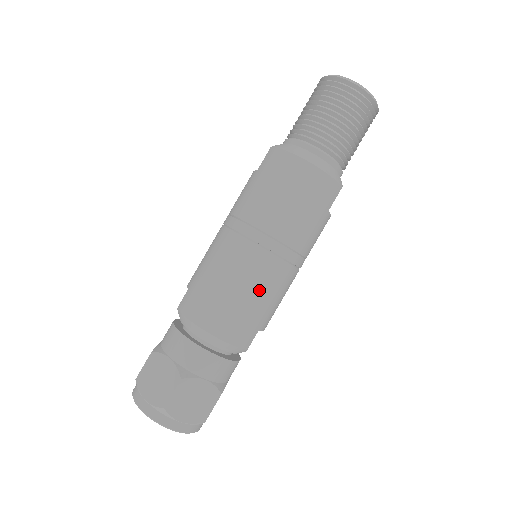
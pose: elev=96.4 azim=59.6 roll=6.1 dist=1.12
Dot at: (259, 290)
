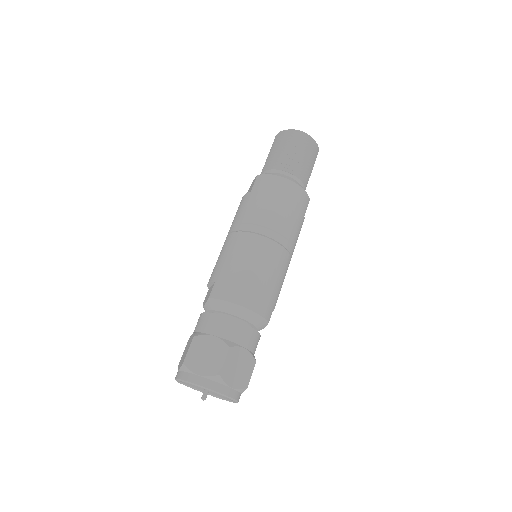
Dot at: (274, 271)
